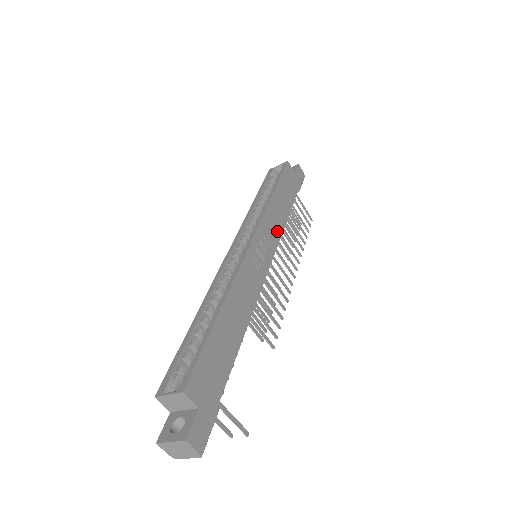
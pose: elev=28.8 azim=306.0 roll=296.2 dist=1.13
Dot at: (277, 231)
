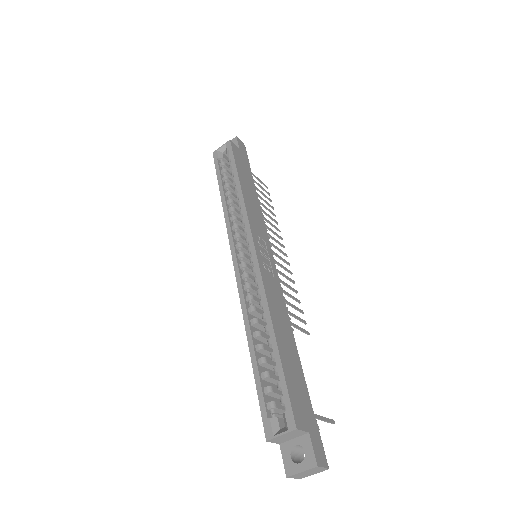
Dot at: (261, 222)
